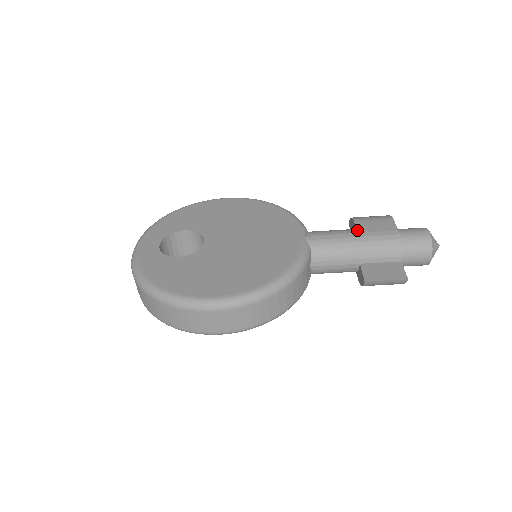
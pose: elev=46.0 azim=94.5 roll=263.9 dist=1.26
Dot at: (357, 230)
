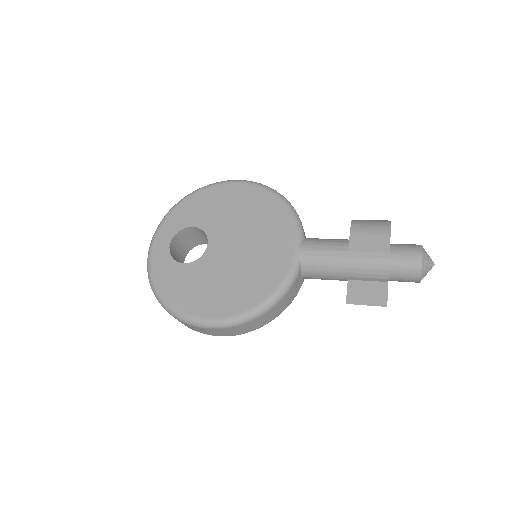
Dot at: (349, 247)
